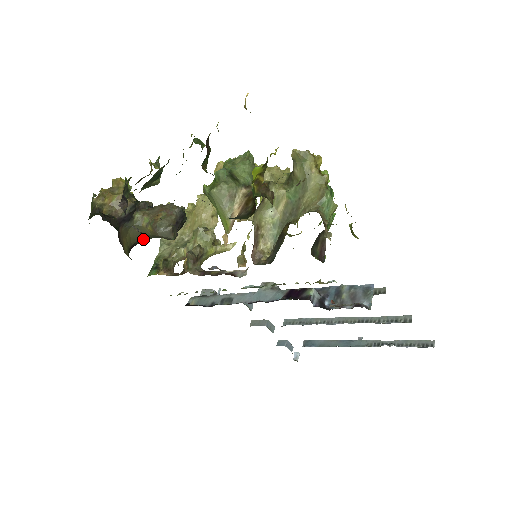
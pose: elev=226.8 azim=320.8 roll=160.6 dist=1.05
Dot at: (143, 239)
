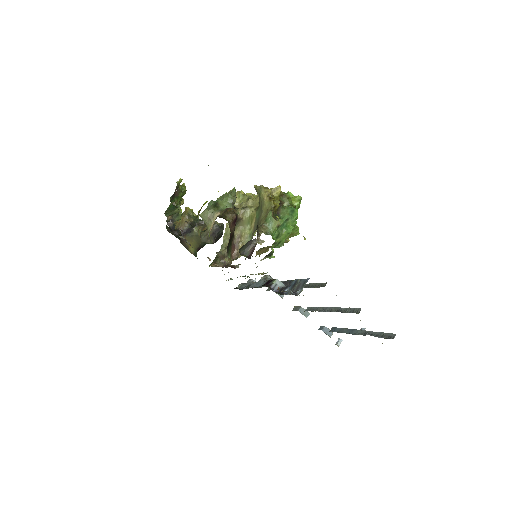
Dot at: (204, 244)
